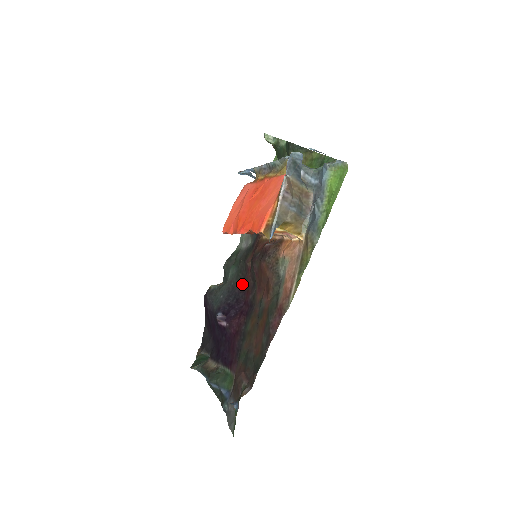
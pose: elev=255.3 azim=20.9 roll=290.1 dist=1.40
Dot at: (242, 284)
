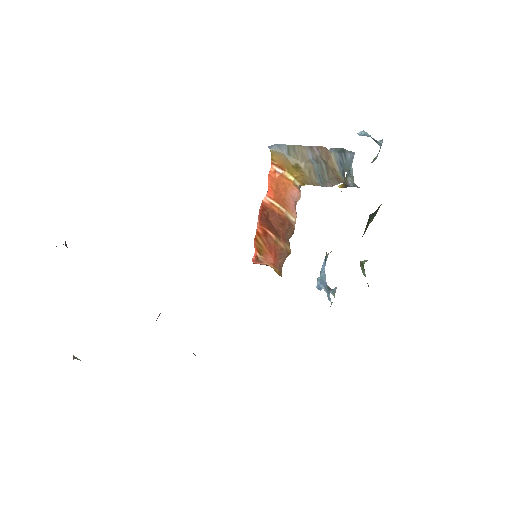
Dot at: occluded
